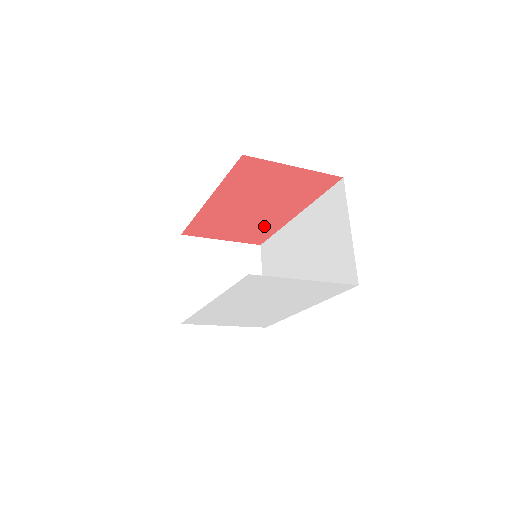
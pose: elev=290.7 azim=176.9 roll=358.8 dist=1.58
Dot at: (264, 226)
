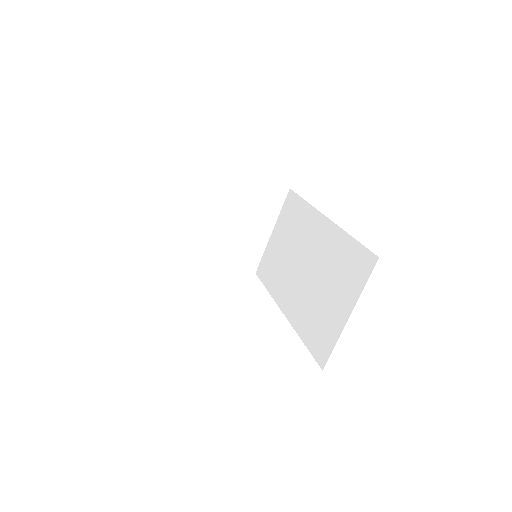
Dot at: occluded
